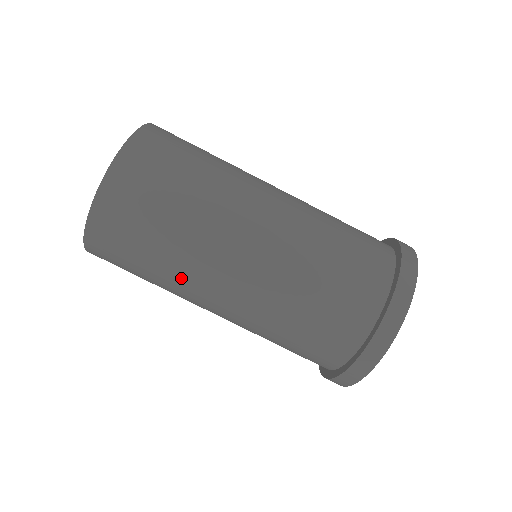
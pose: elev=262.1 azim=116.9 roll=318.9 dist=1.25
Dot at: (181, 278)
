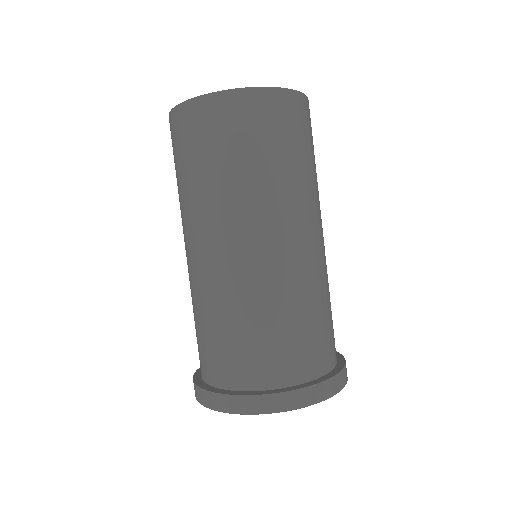
Dot at: (267, 196)
